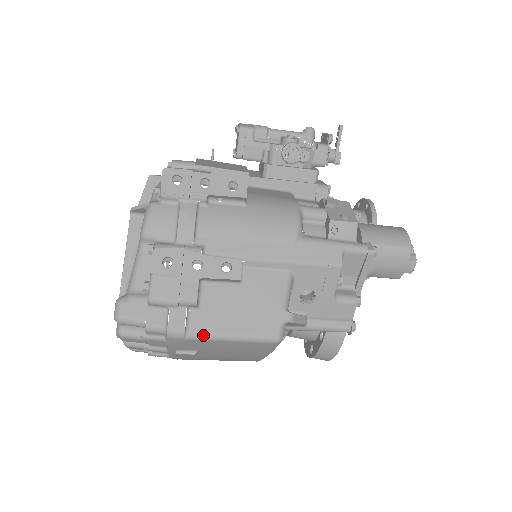
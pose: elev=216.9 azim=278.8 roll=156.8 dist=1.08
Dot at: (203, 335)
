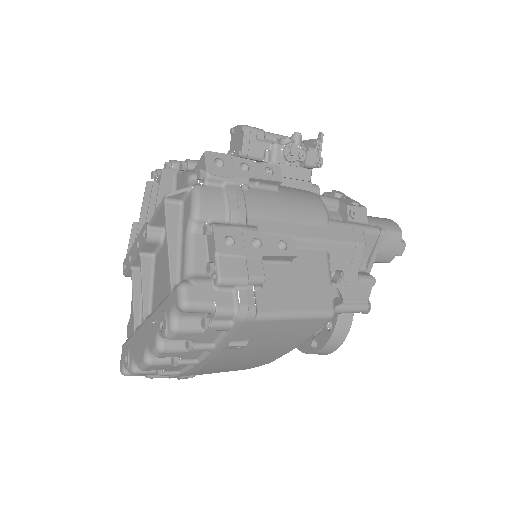
Dot at: (271, 314)
